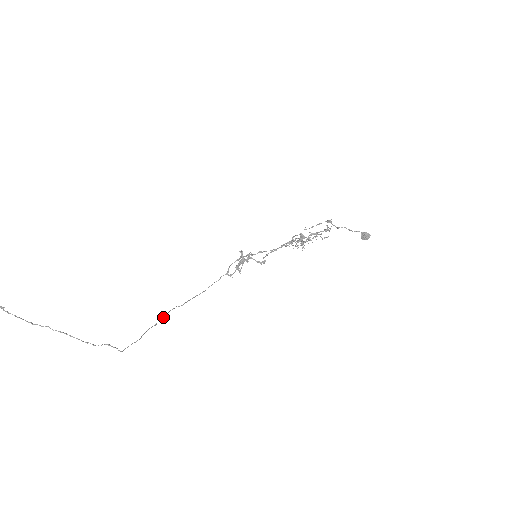
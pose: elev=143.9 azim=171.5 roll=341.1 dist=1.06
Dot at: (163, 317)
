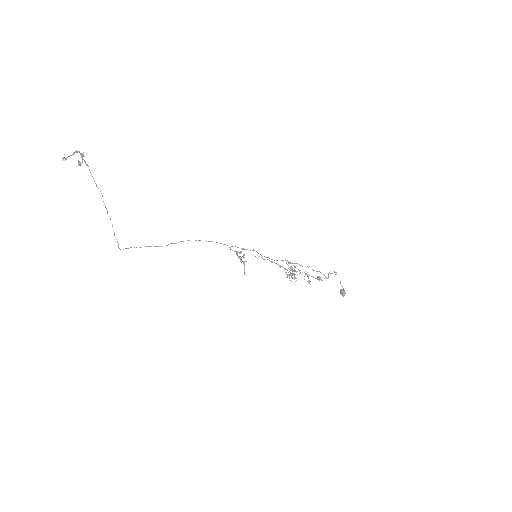
Dot at: occluded
